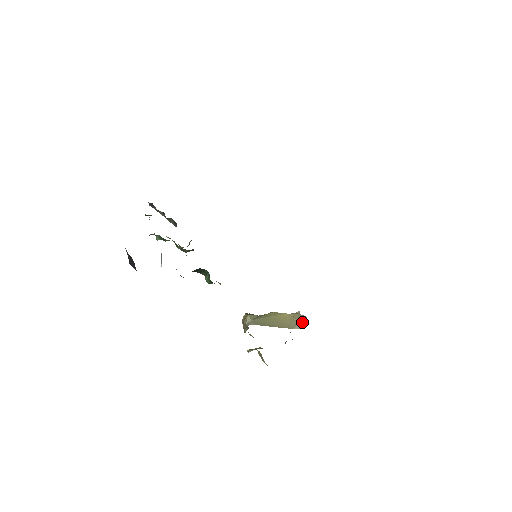
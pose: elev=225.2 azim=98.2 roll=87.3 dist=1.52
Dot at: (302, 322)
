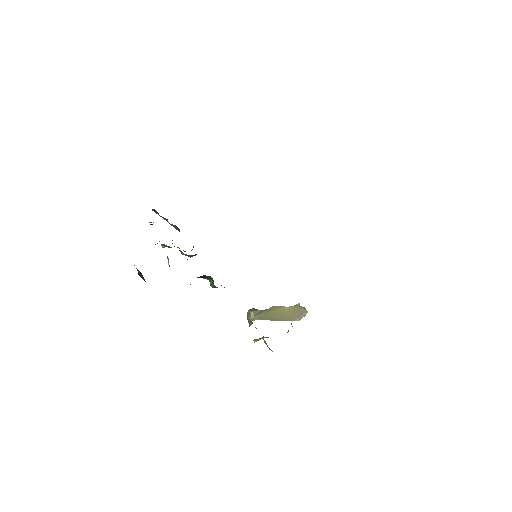
Dot at: (302, 314)
